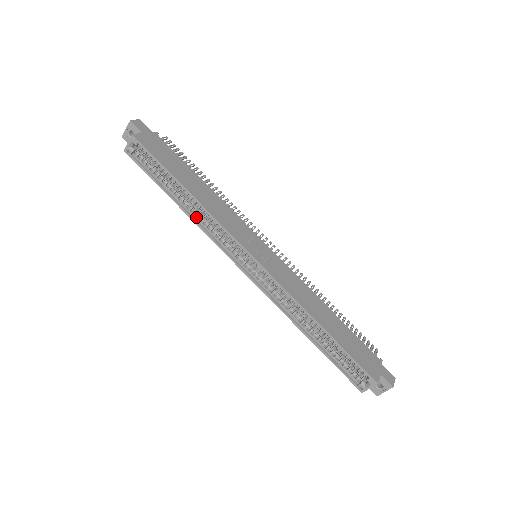
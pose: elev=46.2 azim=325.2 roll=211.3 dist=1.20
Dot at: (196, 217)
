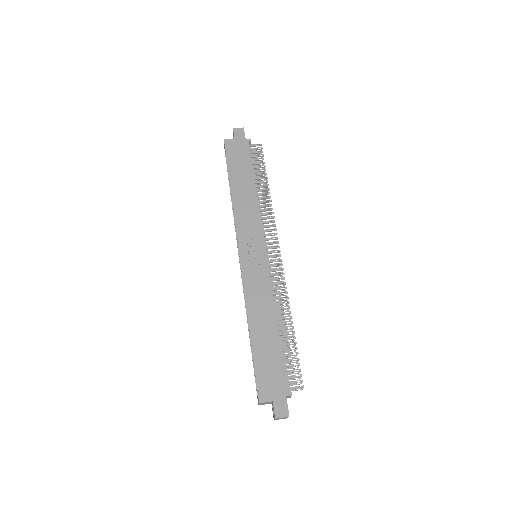
Dot at: occluded
